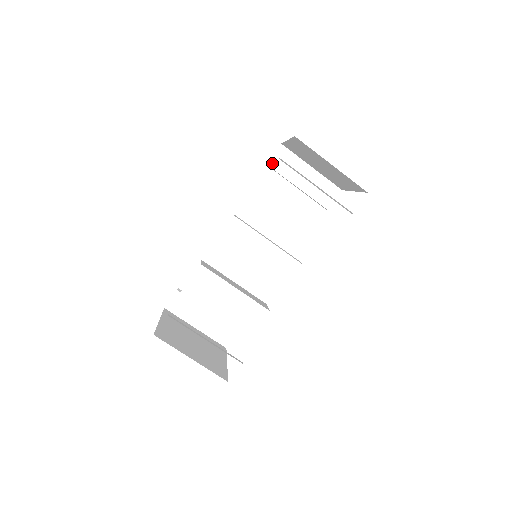
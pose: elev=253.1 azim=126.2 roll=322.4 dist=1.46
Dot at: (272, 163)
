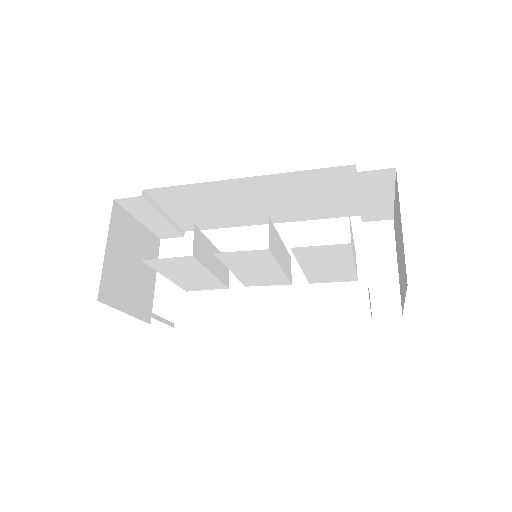
Dot at: (363, 174)
